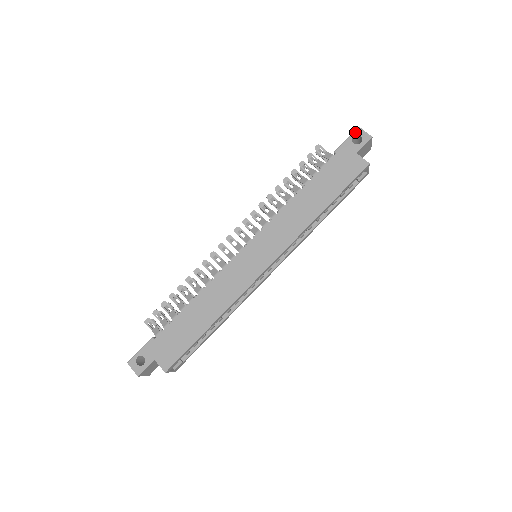
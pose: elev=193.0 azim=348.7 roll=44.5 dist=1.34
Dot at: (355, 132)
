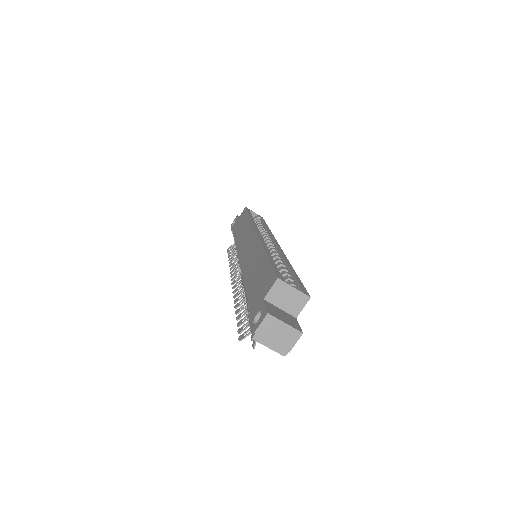
Dot at: (231, 227)
